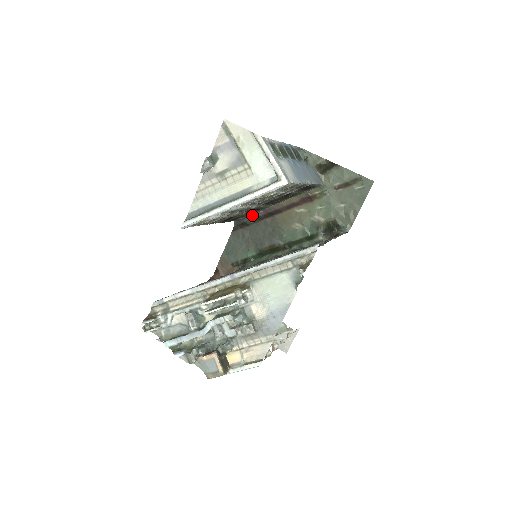
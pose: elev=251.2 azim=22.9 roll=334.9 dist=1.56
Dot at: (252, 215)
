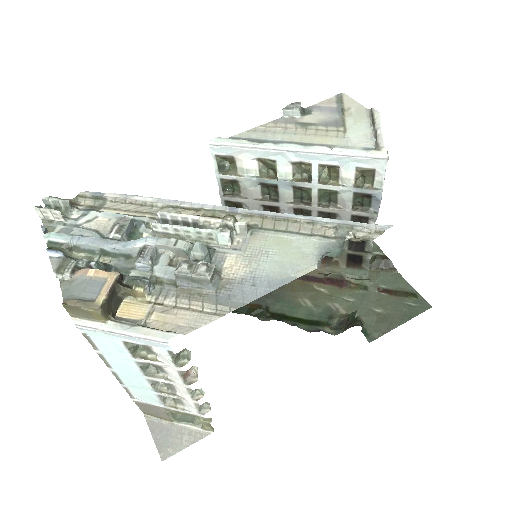
Dot at: occluded
